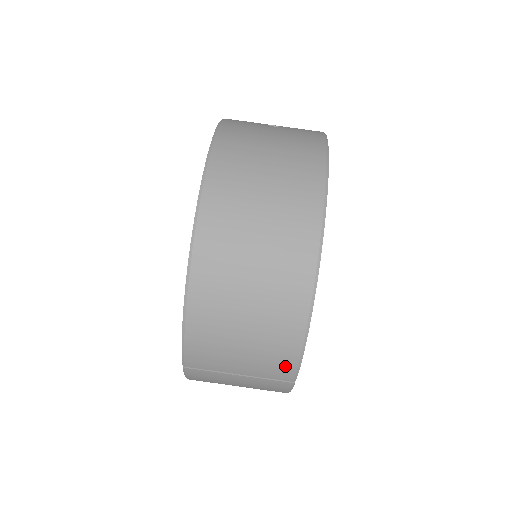
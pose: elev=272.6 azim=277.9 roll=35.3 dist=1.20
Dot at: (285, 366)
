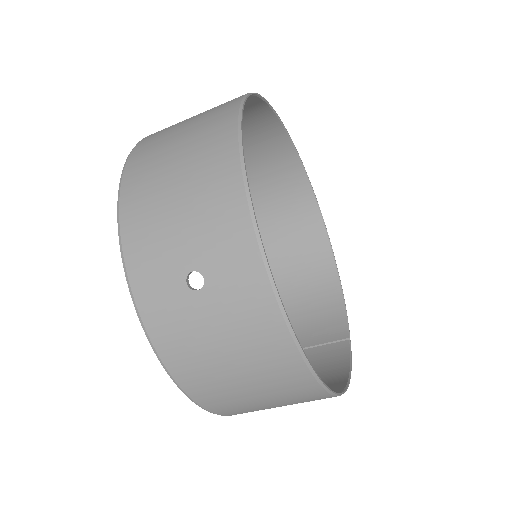
Dot at: (340, 360)
